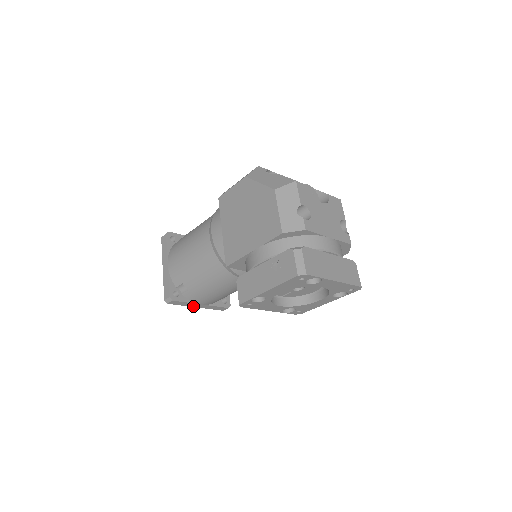
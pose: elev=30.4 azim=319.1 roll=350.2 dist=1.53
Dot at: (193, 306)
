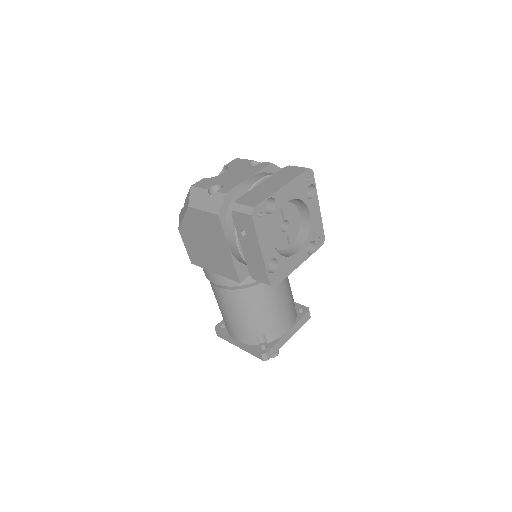
Dot at: (286, 340)
